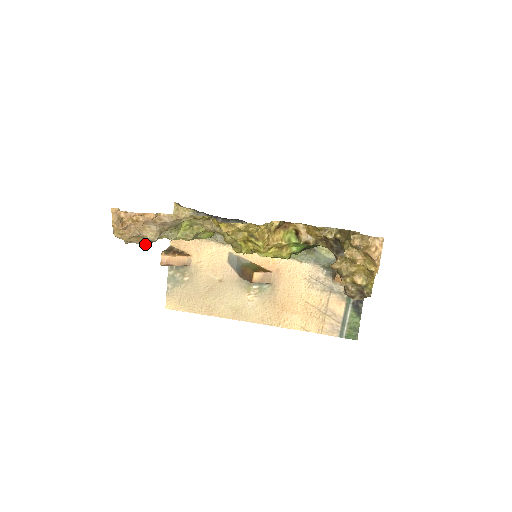
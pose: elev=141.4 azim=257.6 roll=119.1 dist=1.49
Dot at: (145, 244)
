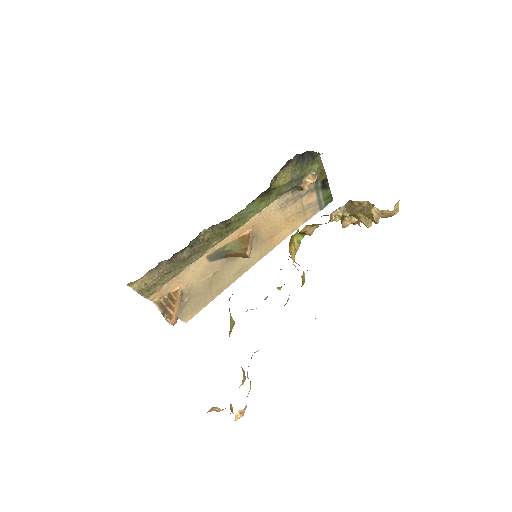
Dot at: occluded
